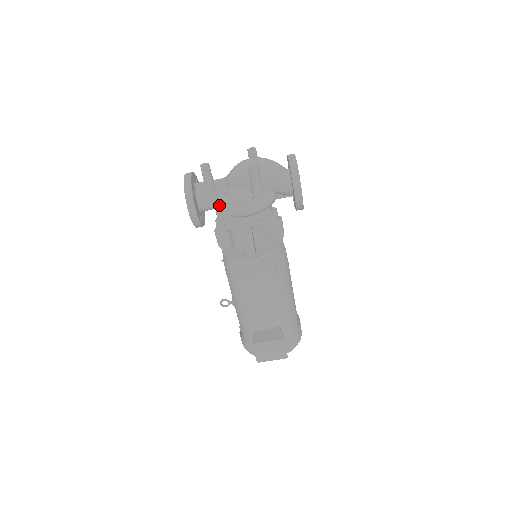
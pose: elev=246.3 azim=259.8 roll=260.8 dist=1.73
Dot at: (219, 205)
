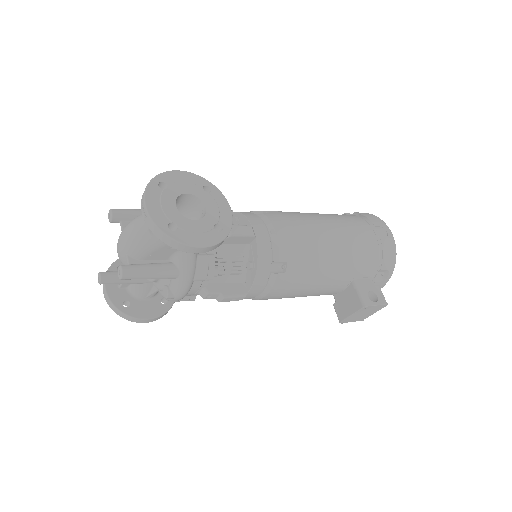
Dot at: occluded
